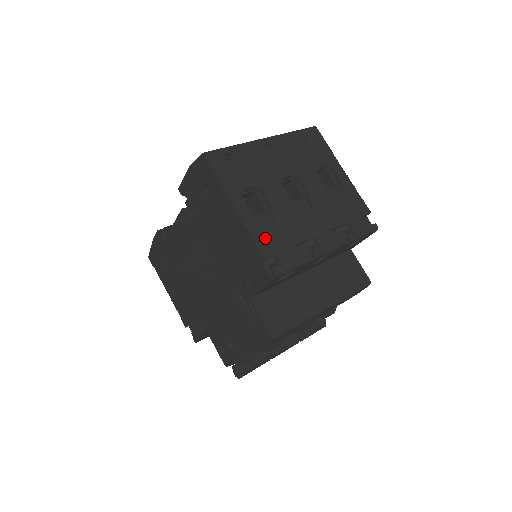
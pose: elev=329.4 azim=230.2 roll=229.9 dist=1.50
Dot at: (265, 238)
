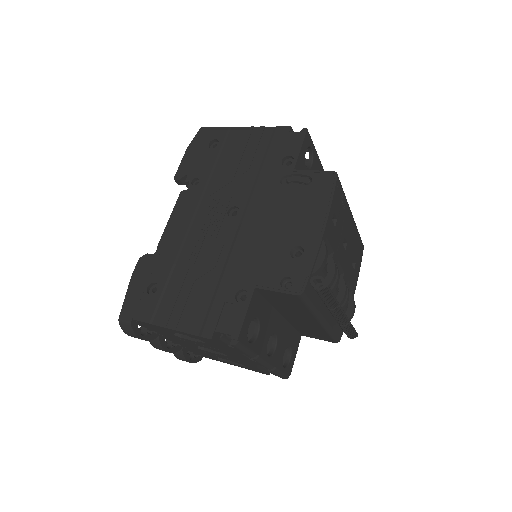
Dot at: occluded
